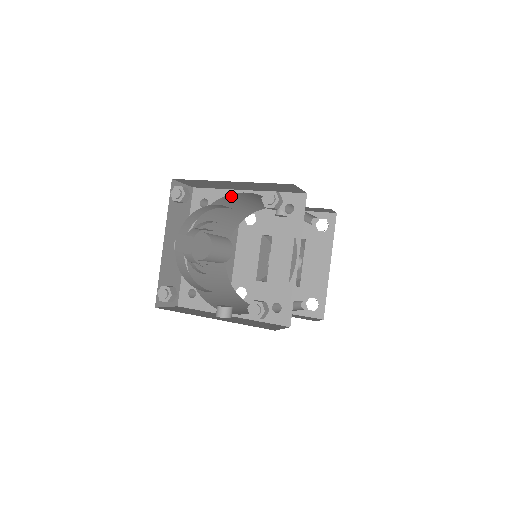
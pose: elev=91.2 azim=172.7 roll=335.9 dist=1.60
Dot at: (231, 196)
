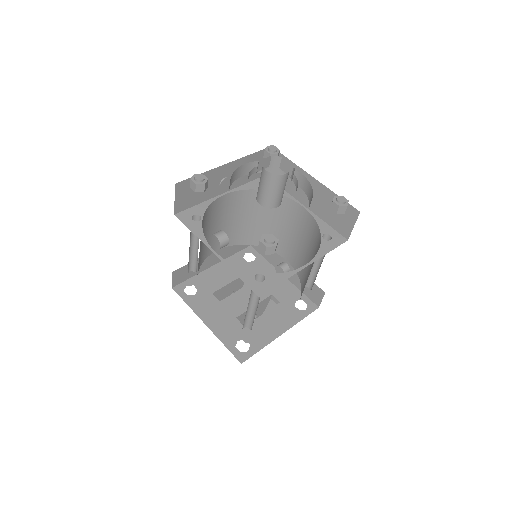
Dot at: (286, 202)
